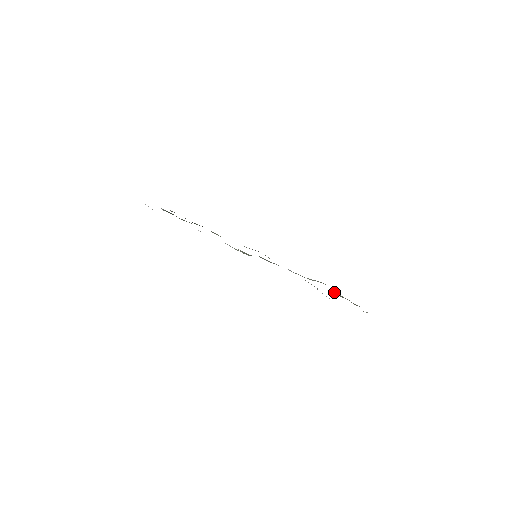
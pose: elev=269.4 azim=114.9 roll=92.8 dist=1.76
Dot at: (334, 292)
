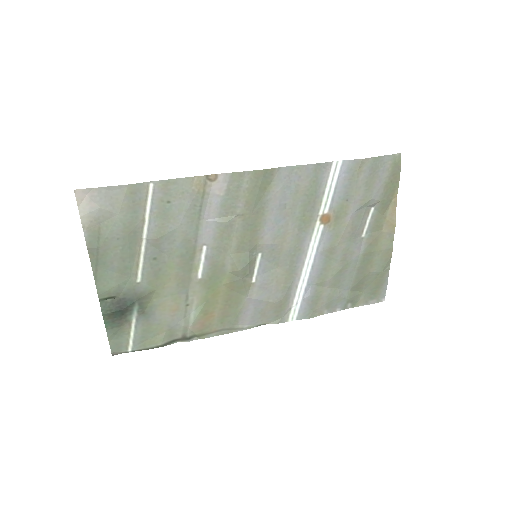
Dot at: (365, 238)
